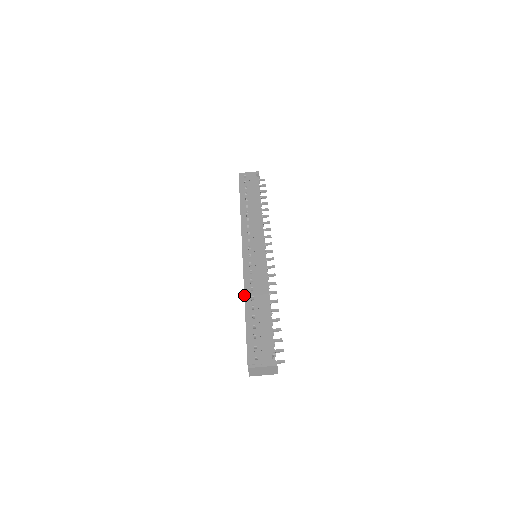
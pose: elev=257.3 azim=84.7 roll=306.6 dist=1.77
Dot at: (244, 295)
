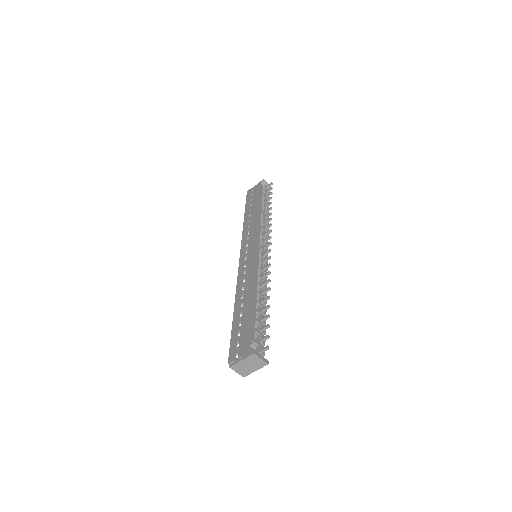
Dot at: (235, 297)
